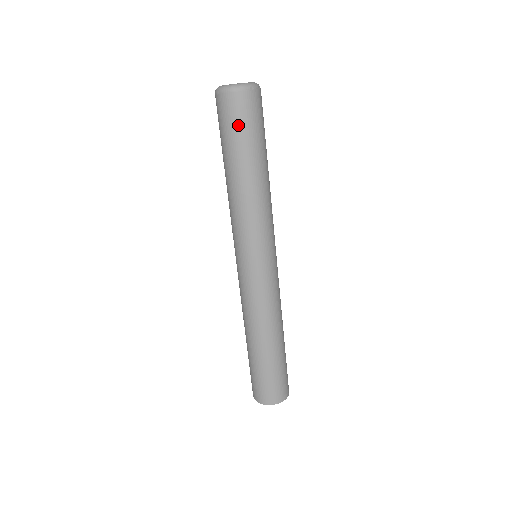
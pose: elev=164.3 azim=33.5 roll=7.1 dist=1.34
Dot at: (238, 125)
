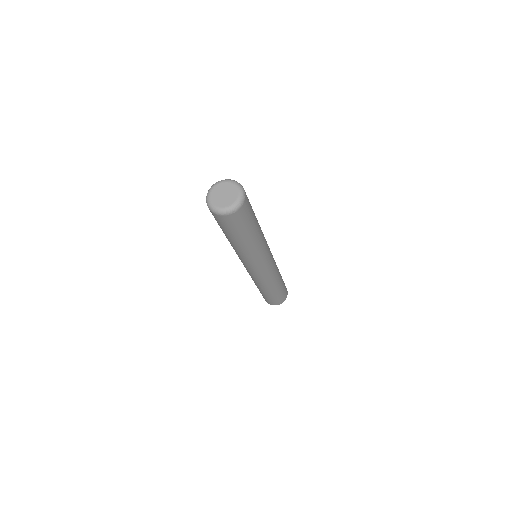
Dot at: (226, 227)
